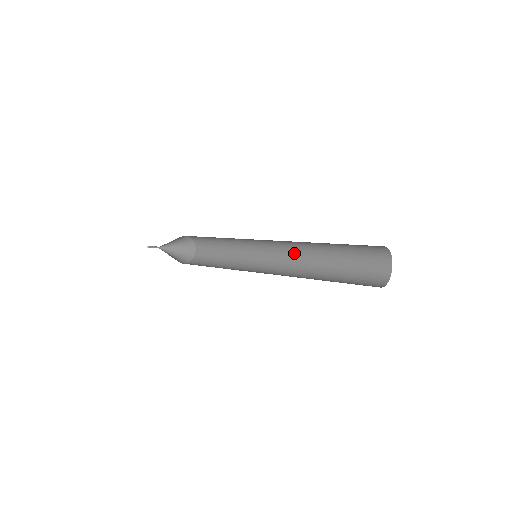
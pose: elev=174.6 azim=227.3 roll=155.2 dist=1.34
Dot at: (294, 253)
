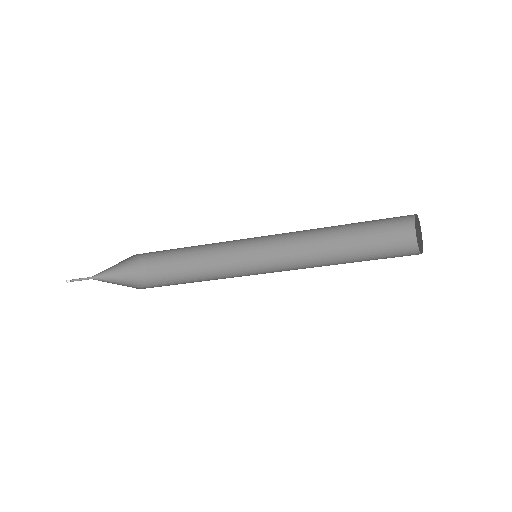
Dot at: (297, 242)
